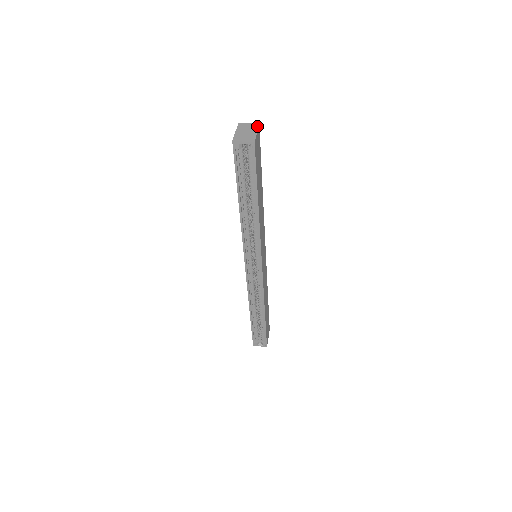
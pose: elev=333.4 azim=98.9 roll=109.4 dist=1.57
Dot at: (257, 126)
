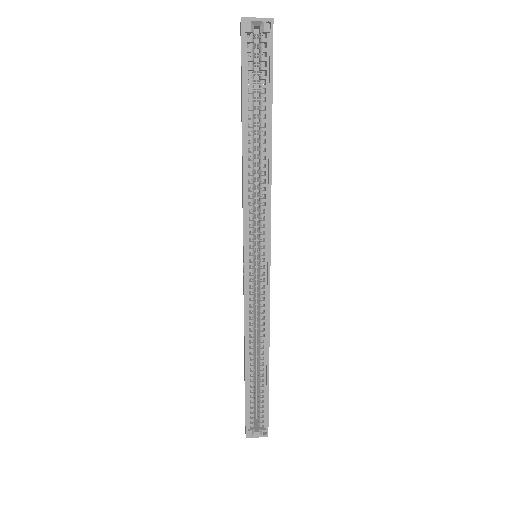
Dot at: occluded
